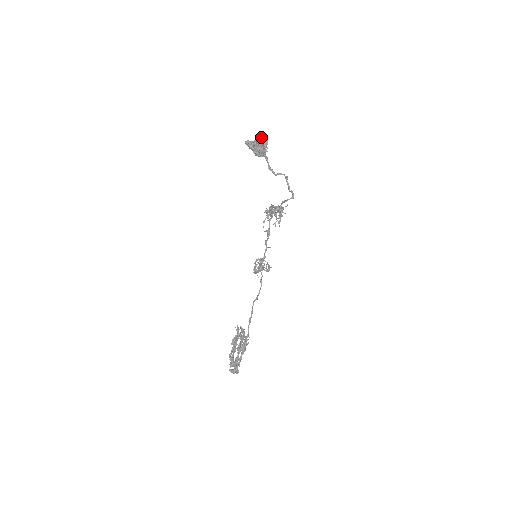
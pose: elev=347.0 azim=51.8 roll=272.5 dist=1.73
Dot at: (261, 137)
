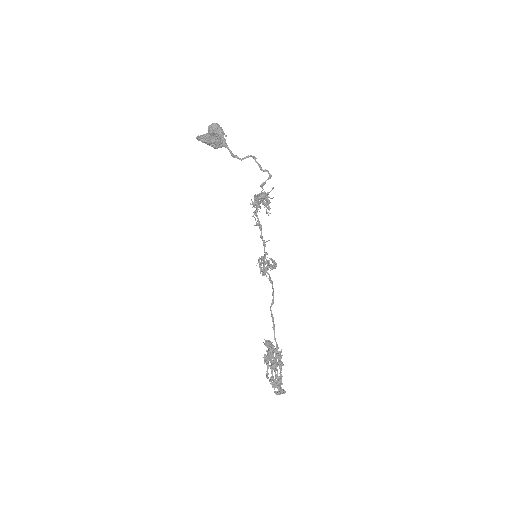
Dot at: (213, 127)
